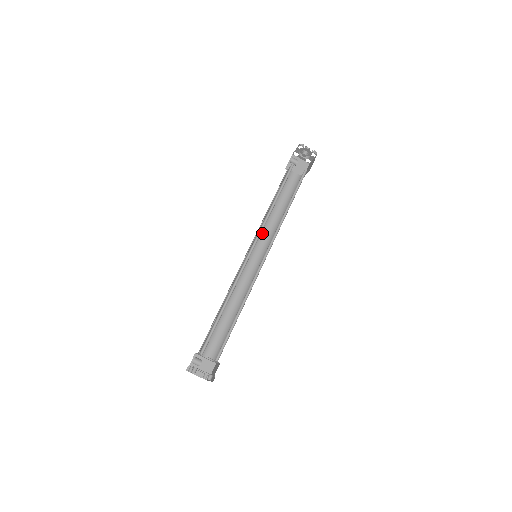
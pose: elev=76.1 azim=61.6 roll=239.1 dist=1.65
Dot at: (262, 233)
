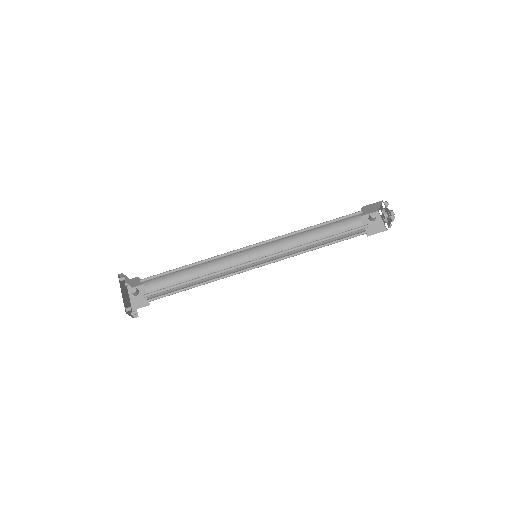
Dot at: (281, 238)
